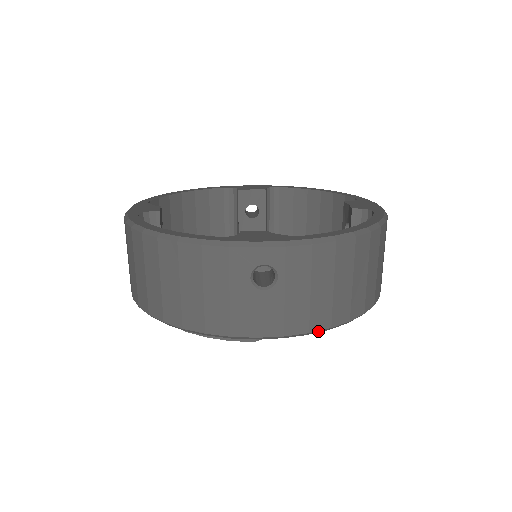
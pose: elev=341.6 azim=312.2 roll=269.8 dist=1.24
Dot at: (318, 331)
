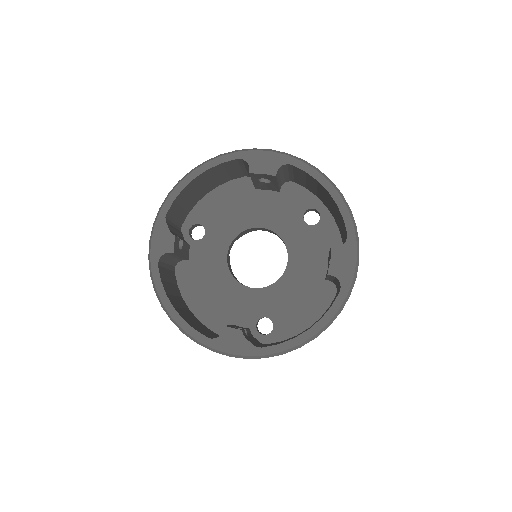
Dot at: occluded
